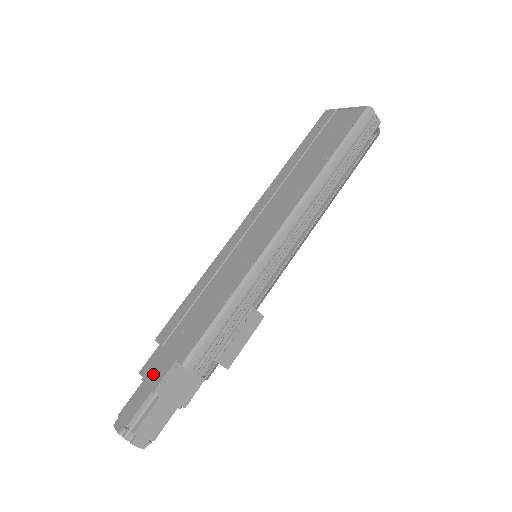
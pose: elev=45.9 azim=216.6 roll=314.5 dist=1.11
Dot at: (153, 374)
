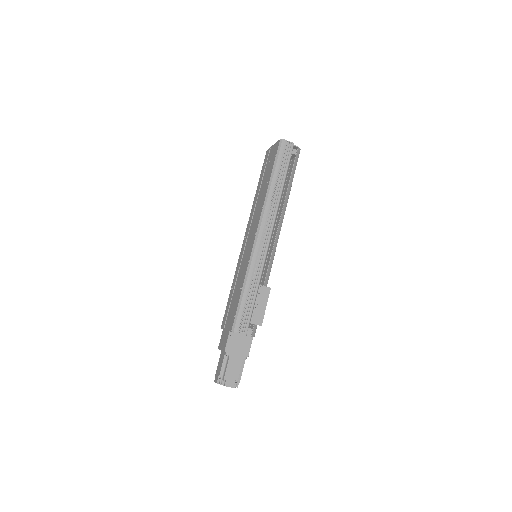
Dot at: (223, 345)
